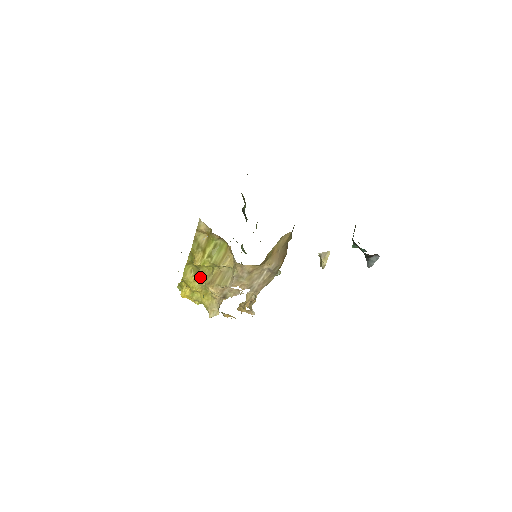
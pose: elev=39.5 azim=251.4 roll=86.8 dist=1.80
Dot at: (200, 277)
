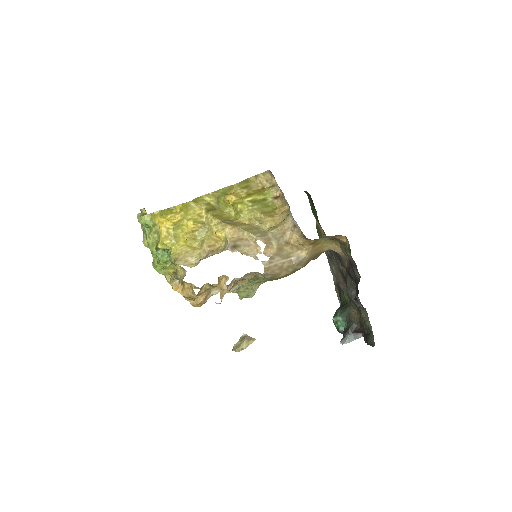
Dot at: (214, 214)
